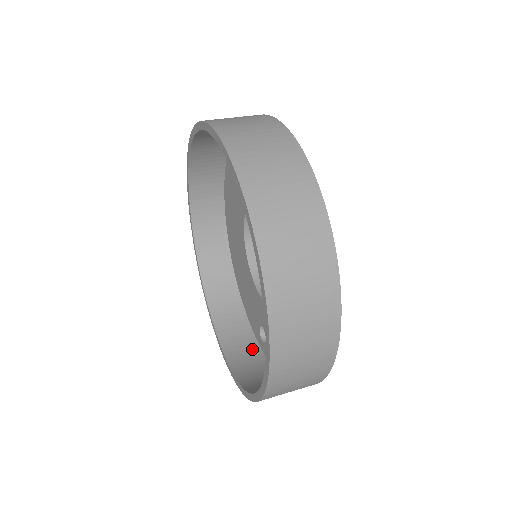
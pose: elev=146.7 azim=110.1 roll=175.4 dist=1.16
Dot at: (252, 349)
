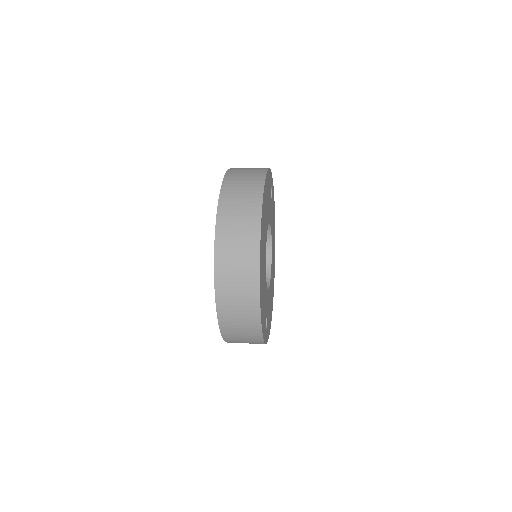
Dot at: occluded
